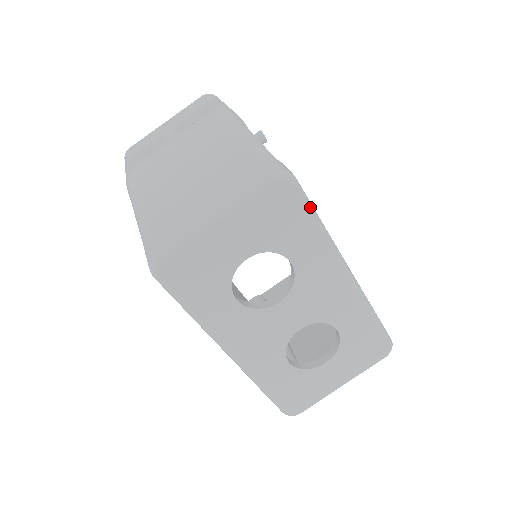
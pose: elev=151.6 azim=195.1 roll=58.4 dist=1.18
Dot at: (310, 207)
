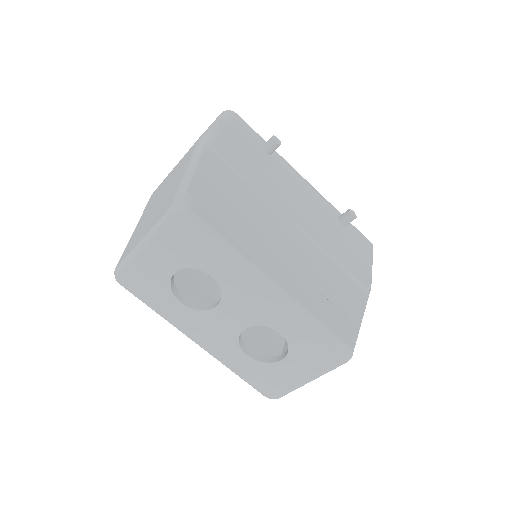
Dot at: (209, 232)
